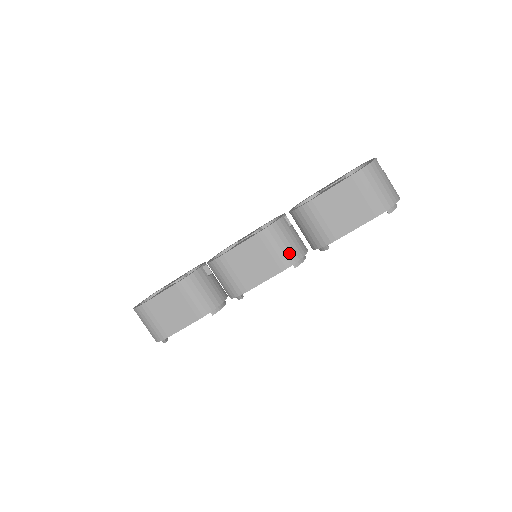
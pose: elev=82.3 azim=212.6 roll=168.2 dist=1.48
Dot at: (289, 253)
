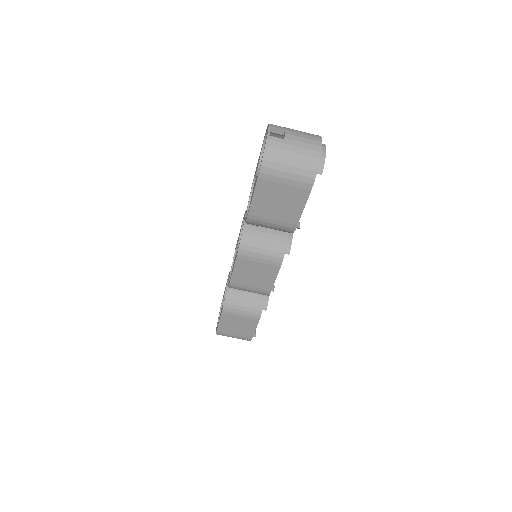
Dot at: (273, 252)
